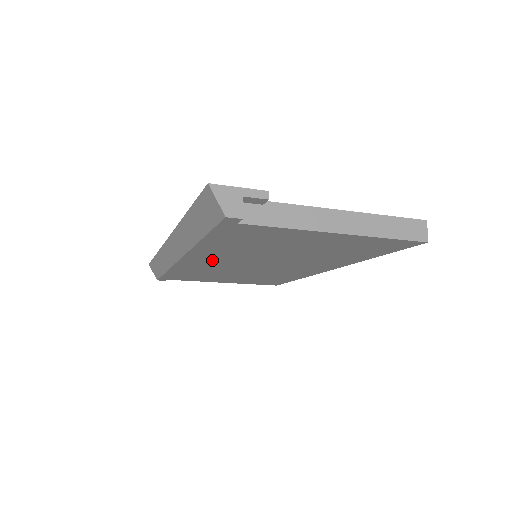
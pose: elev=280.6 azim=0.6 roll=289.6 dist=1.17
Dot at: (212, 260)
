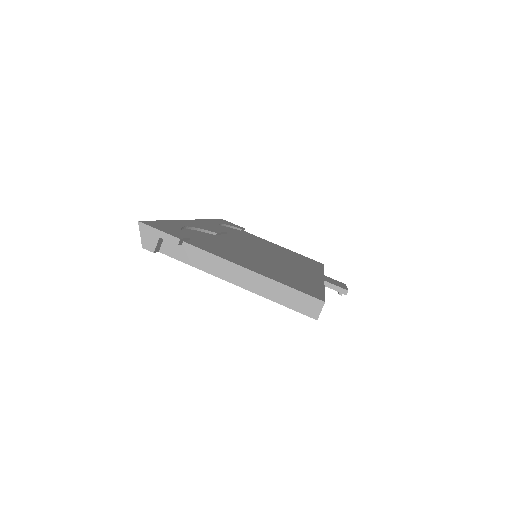
Dot at: occluded
